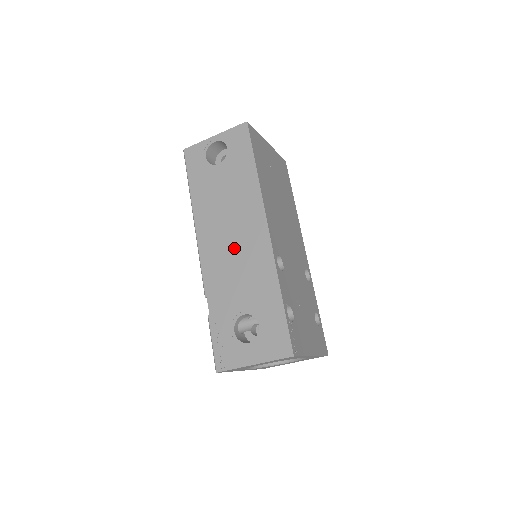
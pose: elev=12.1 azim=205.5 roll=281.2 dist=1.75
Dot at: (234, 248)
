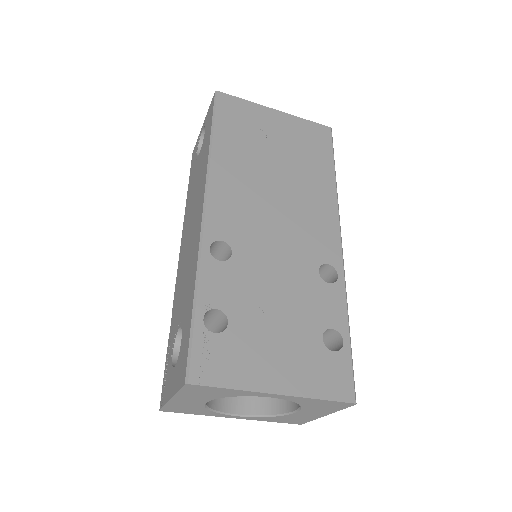
Dot at: (189, 244)
